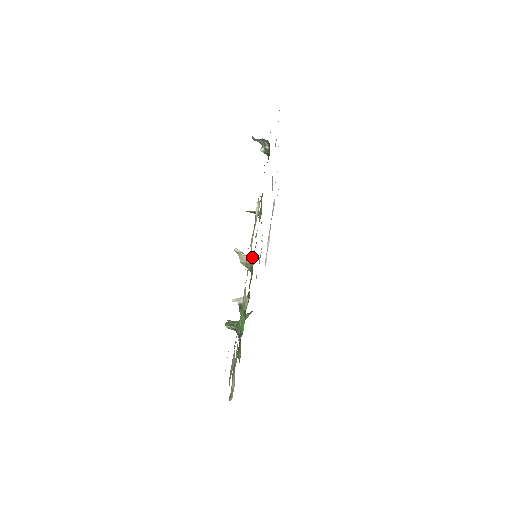
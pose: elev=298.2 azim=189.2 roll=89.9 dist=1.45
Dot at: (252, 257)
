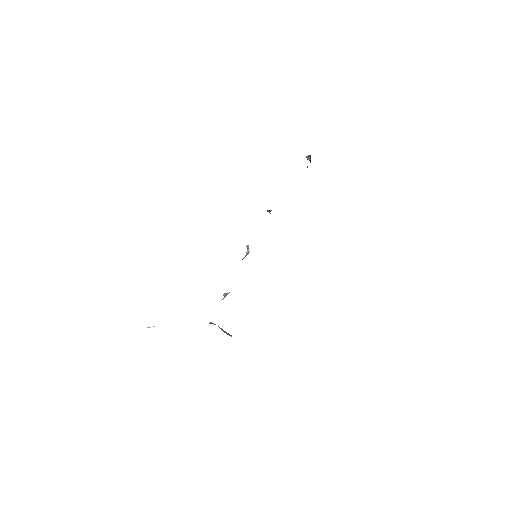
Dot at: (249, 252)
